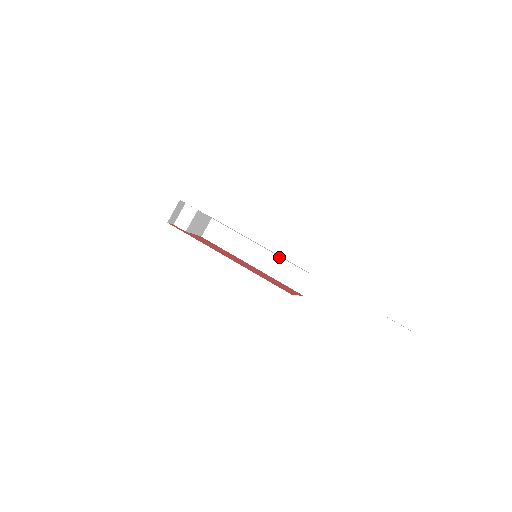
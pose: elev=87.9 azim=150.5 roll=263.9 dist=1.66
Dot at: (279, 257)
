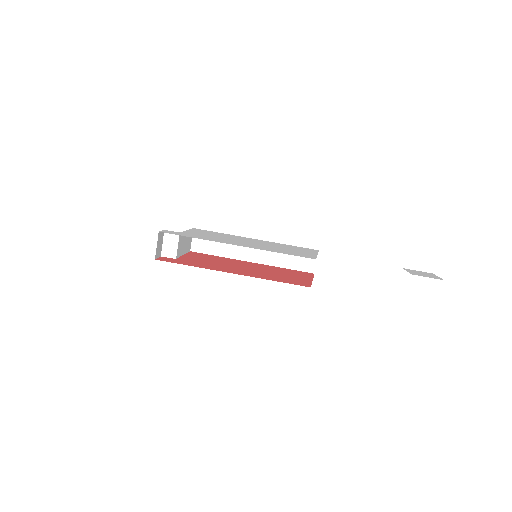
Dot at: occluded
